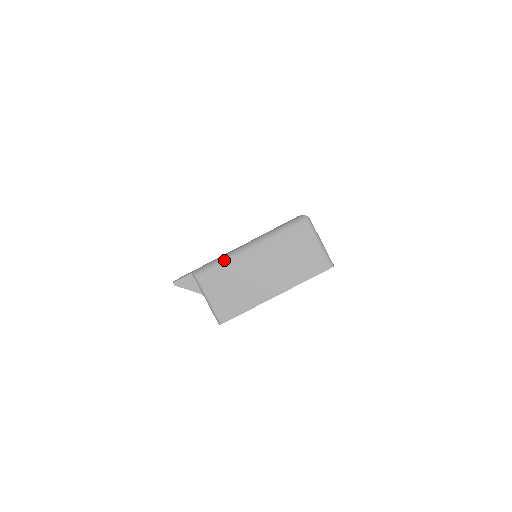
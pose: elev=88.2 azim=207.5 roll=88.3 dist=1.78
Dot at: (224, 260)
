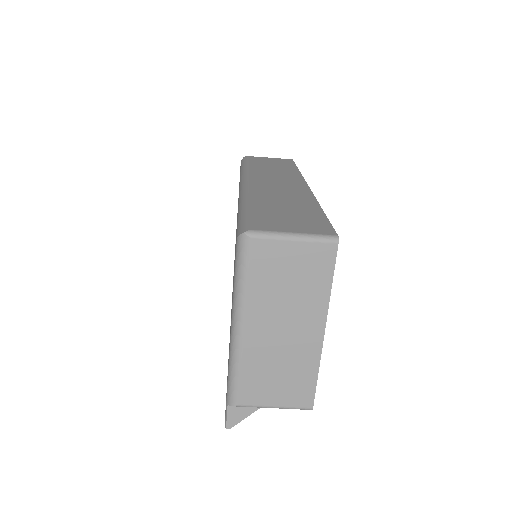
Dot at: (235, 366)
